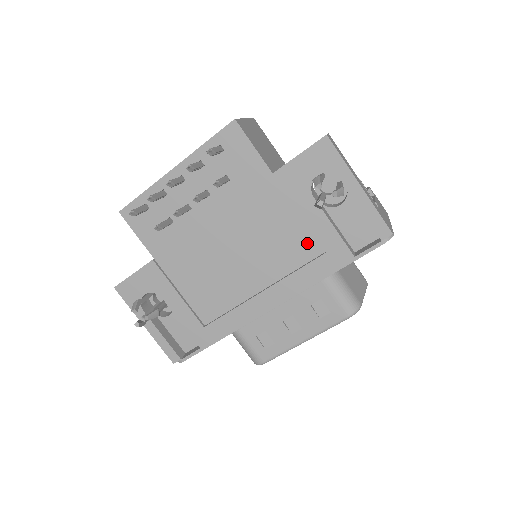
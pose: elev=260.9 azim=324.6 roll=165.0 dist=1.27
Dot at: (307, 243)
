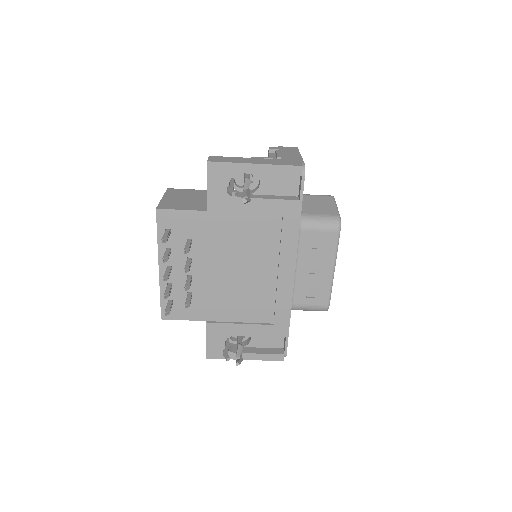
Dot at: (268, 223)
